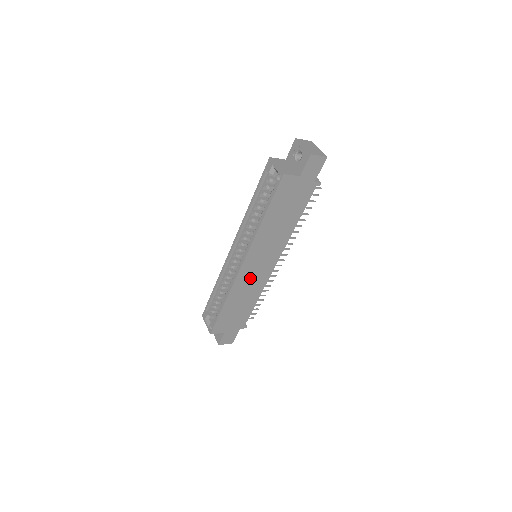
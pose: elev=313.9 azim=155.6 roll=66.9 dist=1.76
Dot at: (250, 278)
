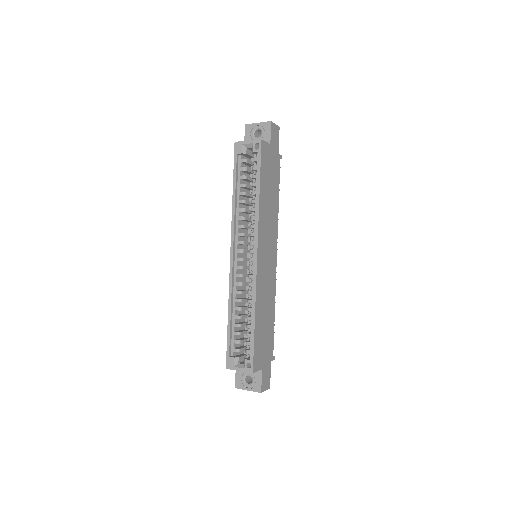
Dot at: (265, 277)
